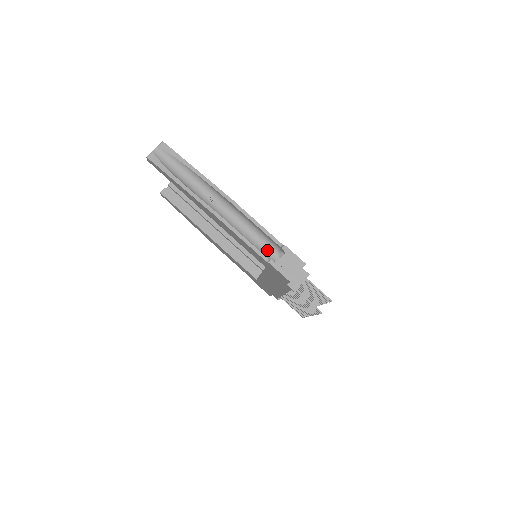
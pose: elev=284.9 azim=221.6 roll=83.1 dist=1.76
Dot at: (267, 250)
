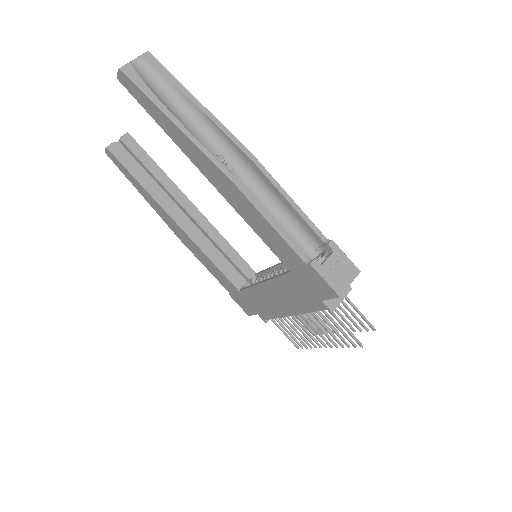
Dot at: (299, 246)
